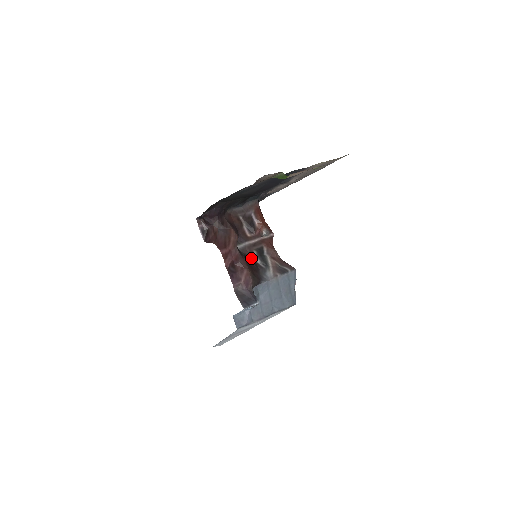
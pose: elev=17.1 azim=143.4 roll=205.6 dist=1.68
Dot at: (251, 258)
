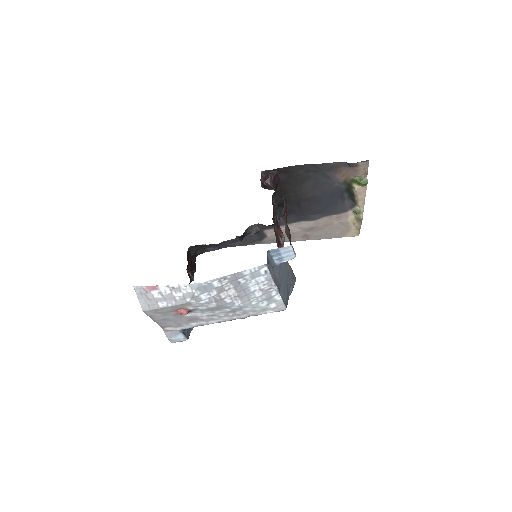
Dot at: occluded
